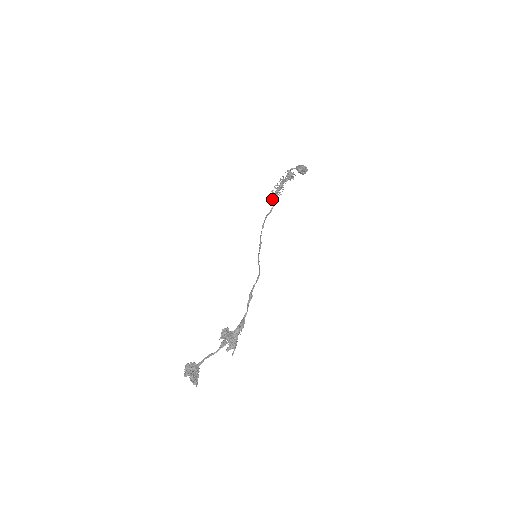
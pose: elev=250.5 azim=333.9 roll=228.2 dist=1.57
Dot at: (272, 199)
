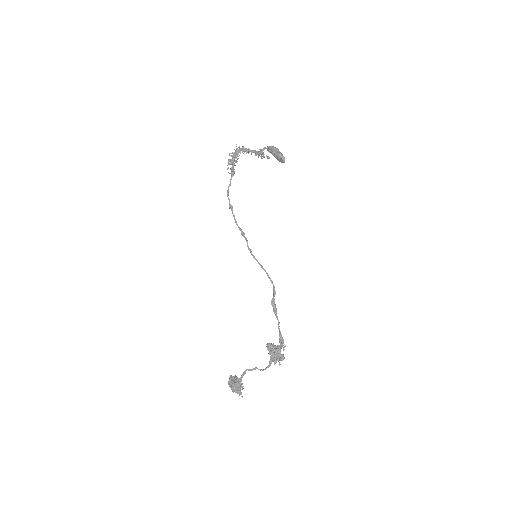
Dot at: (233, 172)
